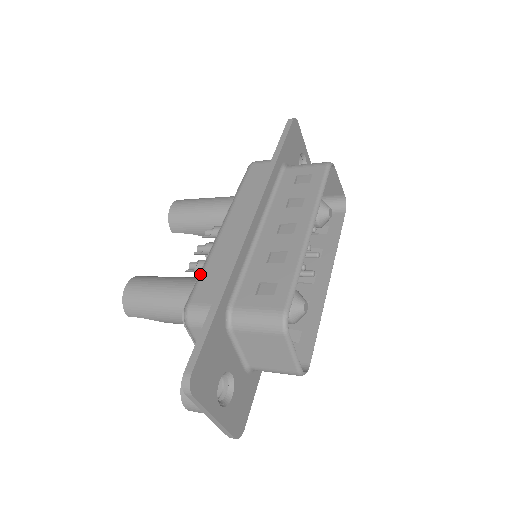
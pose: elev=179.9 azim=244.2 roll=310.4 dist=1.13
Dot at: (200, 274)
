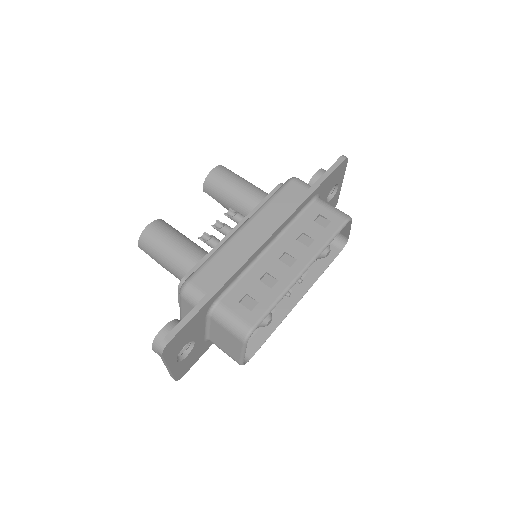
Dot at: (208, 260)
